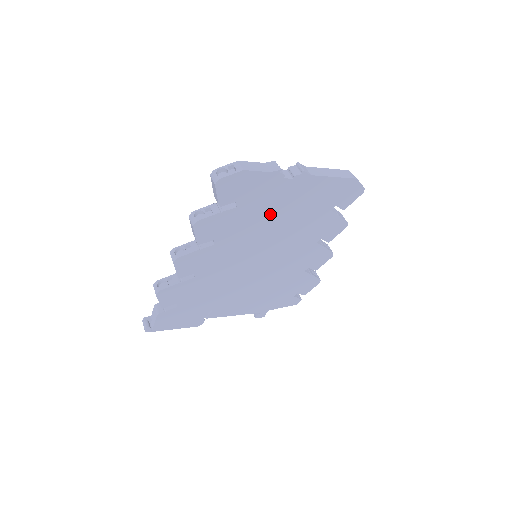
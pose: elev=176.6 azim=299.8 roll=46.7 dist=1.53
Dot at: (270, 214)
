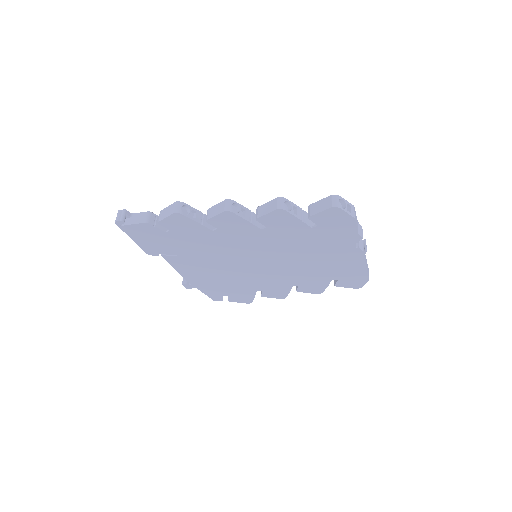
Dot at: (313, 249)
